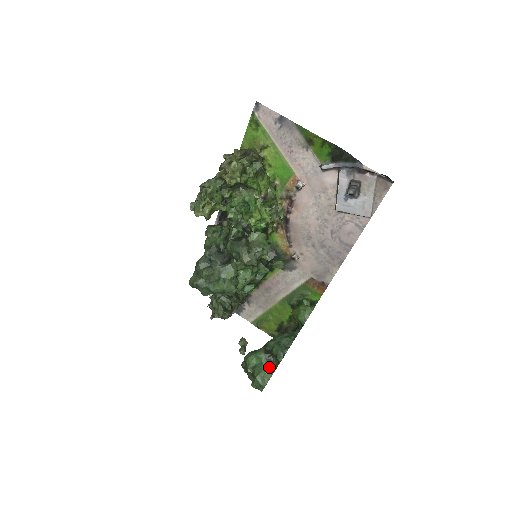
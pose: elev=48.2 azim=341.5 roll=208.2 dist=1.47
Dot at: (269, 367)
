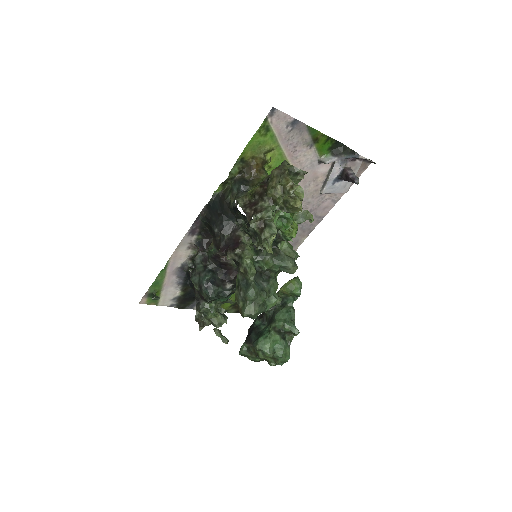
Dot at: (286, 343)
